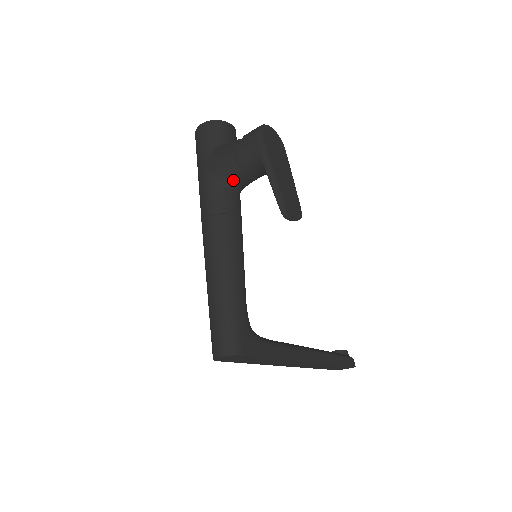
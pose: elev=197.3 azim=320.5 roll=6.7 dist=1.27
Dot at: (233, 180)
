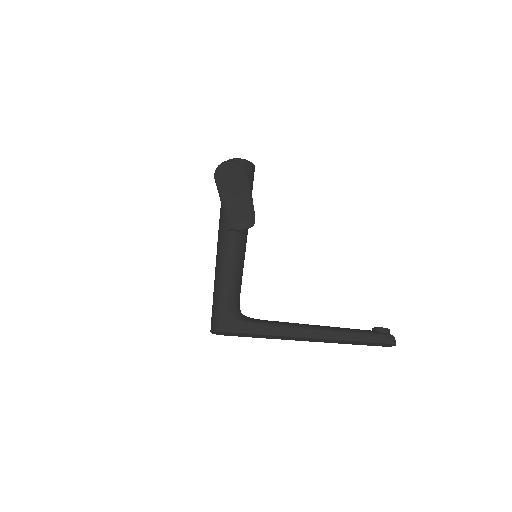
Dot at: occluded
